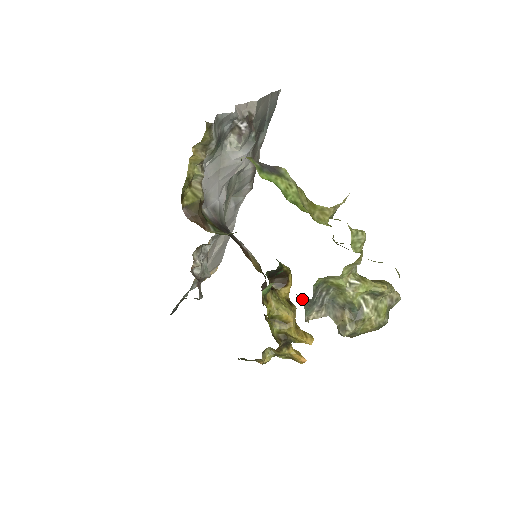
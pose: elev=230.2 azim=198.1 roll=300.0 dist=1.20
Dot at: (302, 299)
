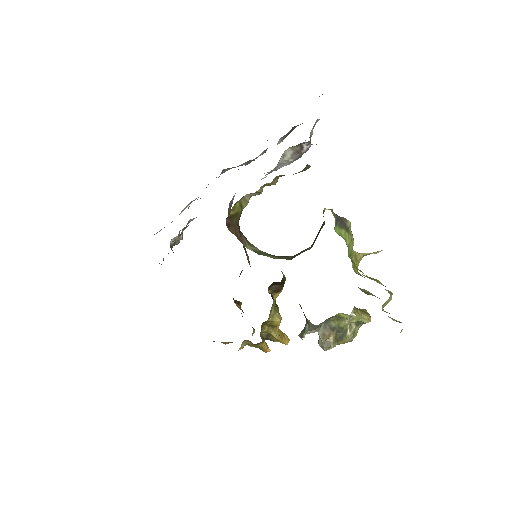
Dot at: (311, 323)
